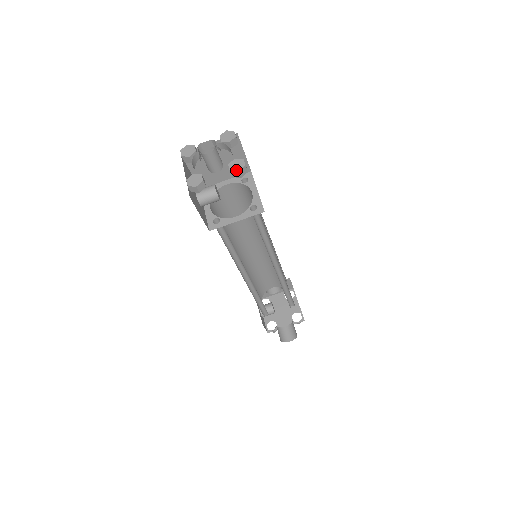
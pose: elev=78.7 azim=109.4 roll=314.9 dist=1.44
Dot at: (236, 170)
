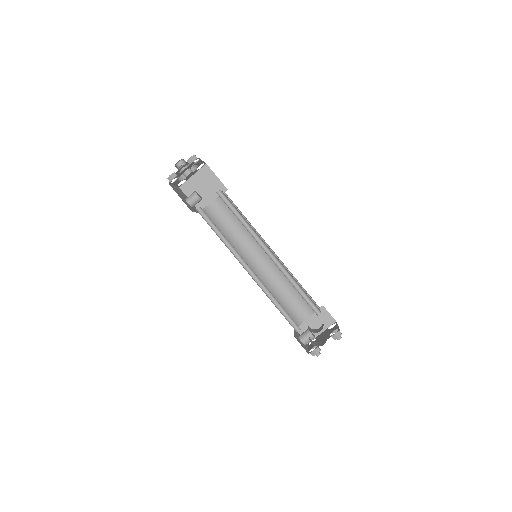
Dot at: (189, 158)
